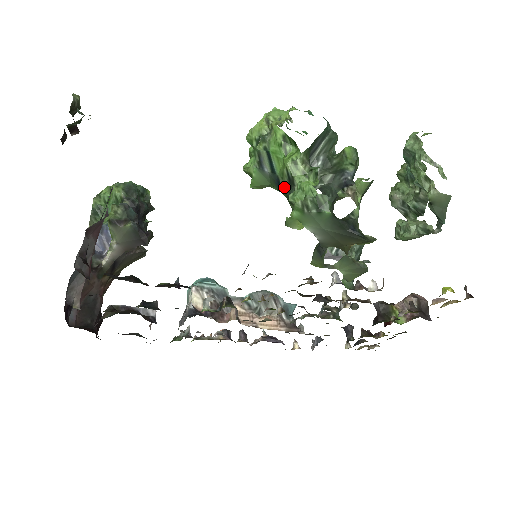
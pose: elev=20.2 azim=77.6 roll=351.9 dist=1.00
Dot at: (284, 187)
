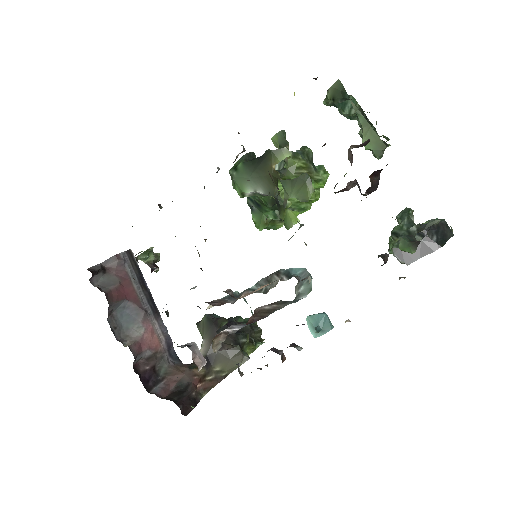
Dot at: (255, 199)
